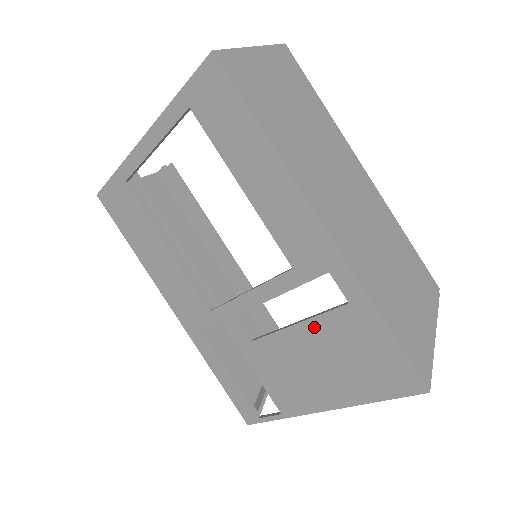
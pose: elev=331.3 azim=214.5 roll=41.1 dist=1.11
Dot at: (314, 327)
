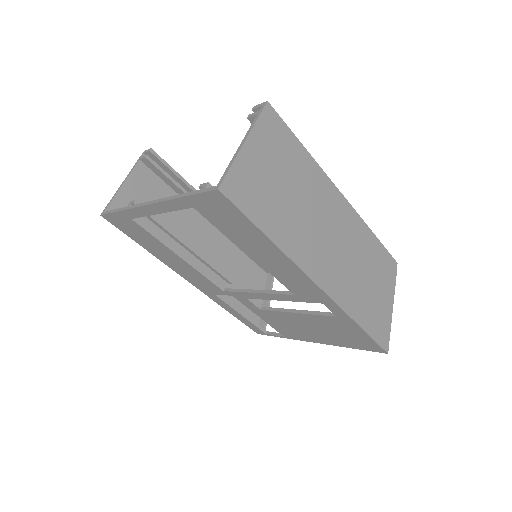
Dot at: (310, 317)
